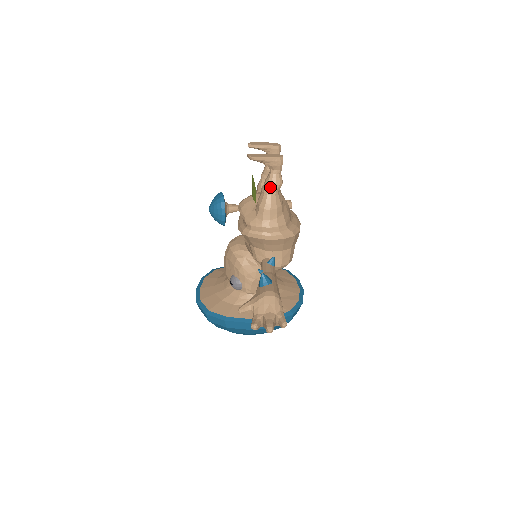
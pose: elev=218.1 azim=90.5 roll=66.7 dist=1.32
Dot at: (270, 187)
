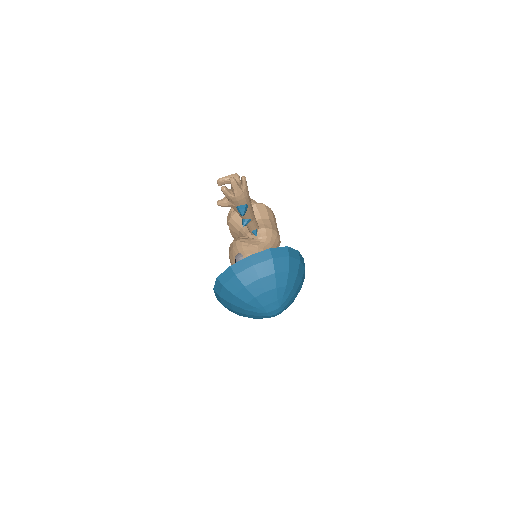
Dot at: occluded
